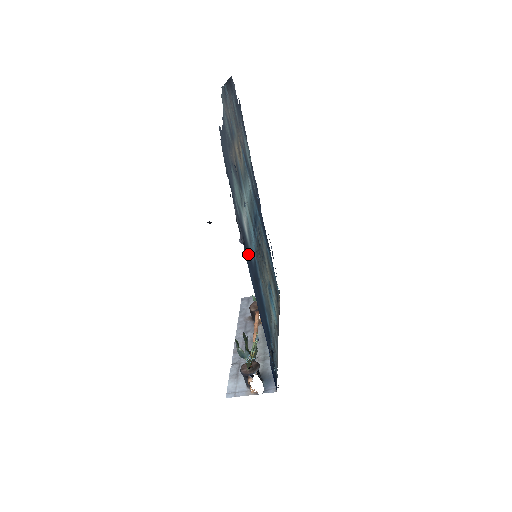
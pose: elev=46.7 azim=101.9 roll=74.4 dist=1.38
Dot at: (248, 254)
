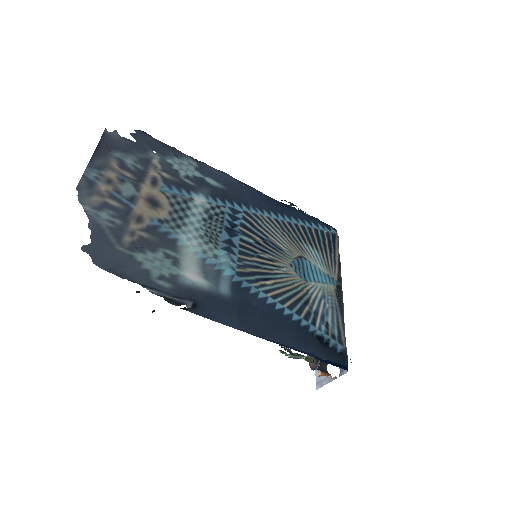
Dot at: (210, 303)
